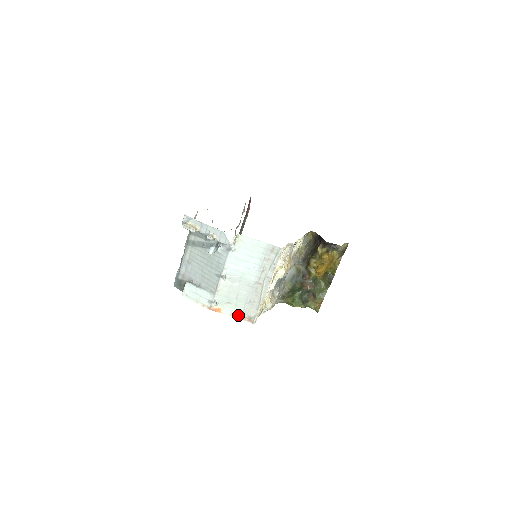
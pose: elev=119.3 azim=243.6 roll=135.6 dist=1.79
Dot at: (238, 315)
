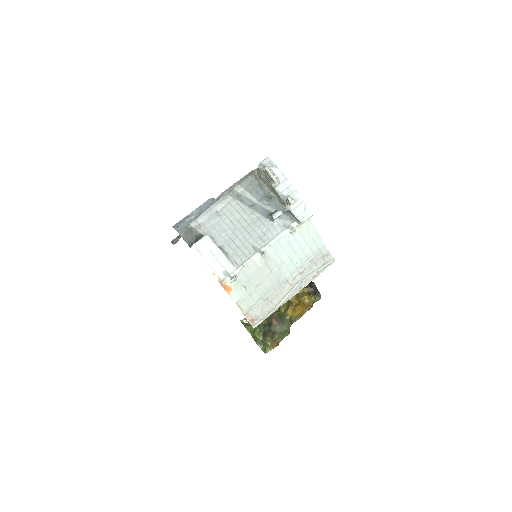
Dot at: (244, 308)
